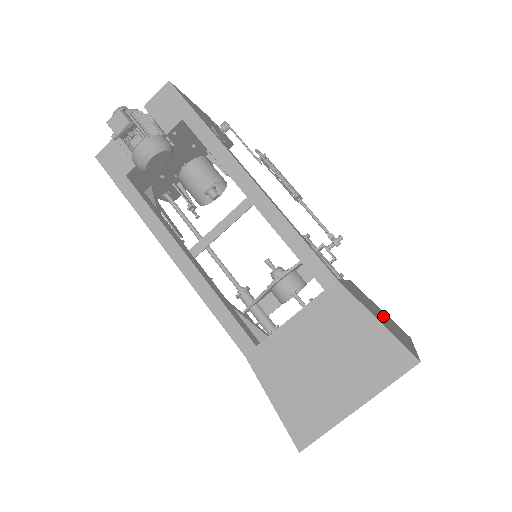
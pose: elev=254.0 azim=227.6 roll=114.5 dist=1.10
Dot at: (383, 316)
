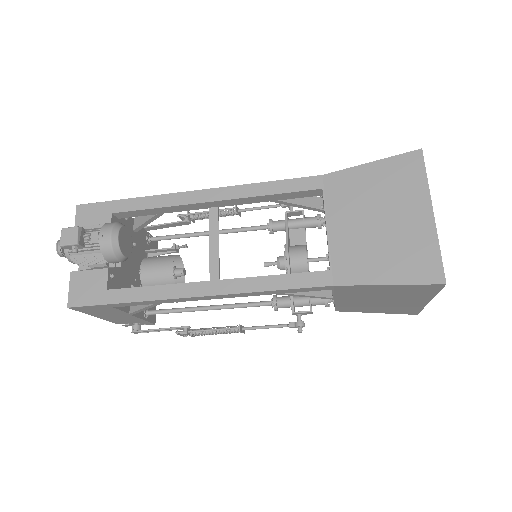
Dot at: occluded
